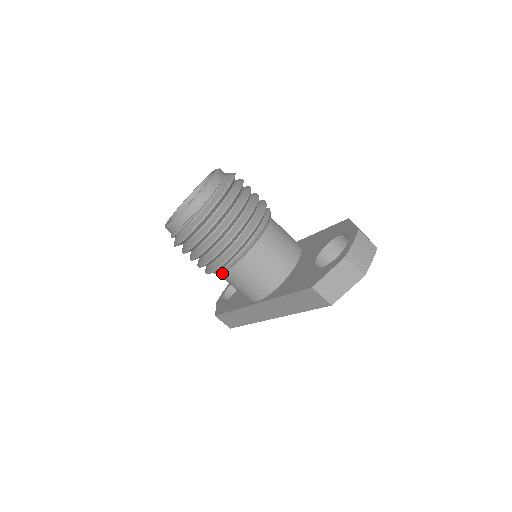
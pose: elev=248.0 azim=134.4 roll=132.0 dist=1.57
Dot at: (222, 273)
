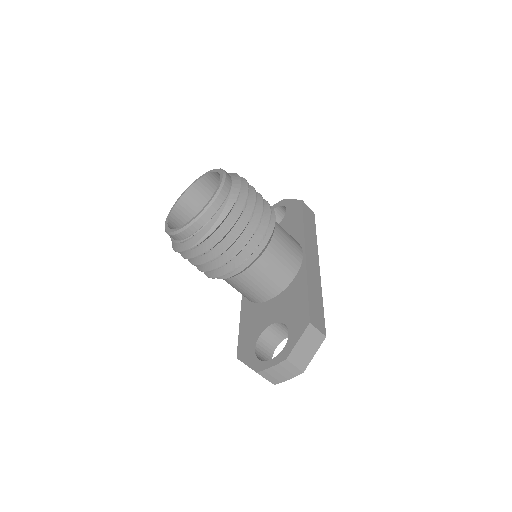
Dot at: occluded
